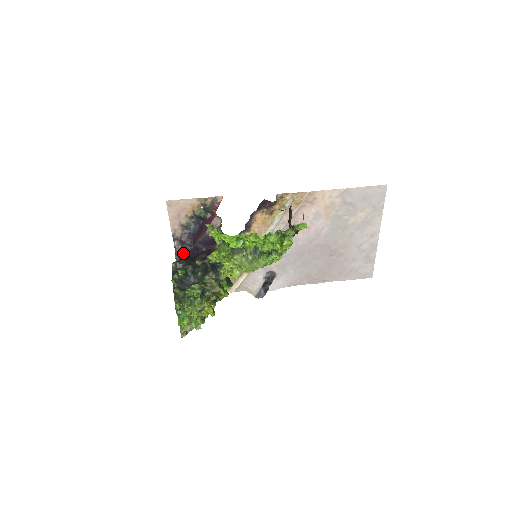
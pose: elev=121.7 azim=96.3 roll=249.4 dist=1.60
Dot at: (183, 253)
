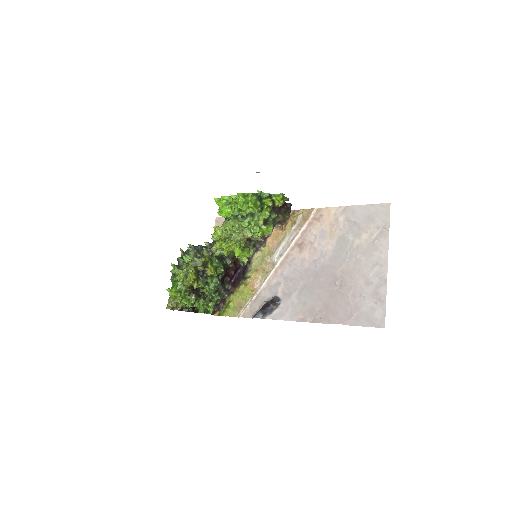
Dot at: occluded
